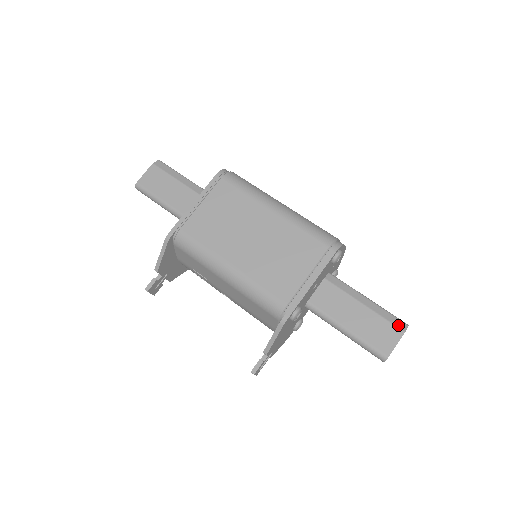
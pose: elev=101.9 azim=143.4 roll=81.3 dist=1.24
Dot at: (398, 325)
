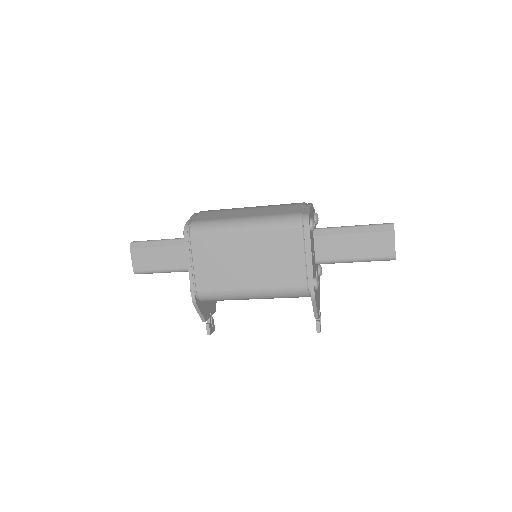
Dot at: (386, 230)
